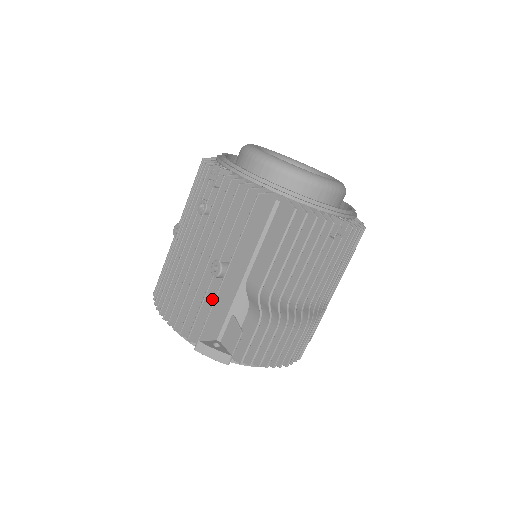
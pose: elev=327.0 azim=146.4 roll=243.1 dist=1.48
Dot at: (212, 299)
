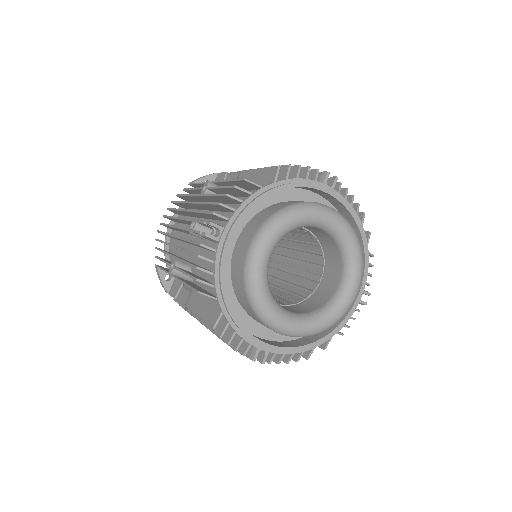
Dot at: occluded
